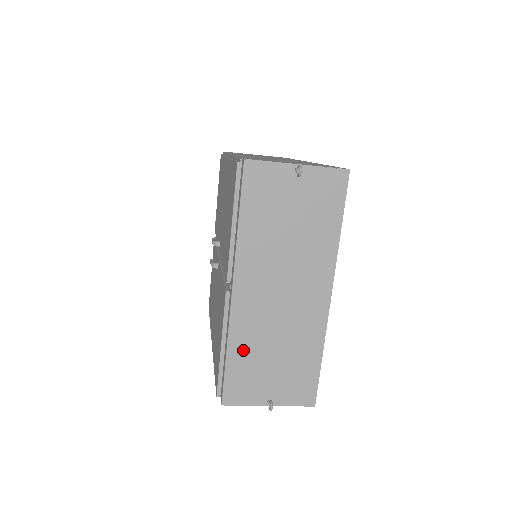
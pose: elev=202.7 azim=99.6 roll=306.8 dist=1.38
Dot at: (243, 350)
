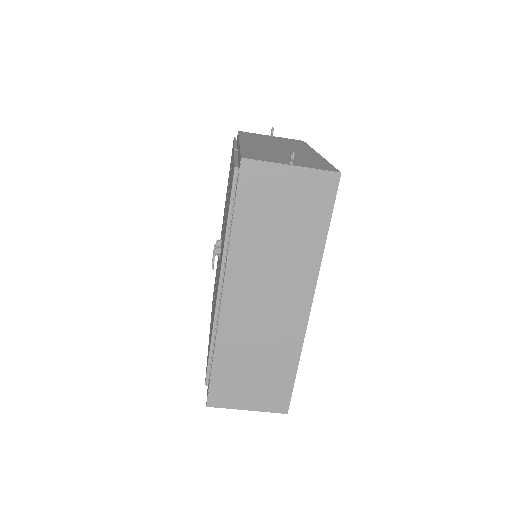
Dot at: (255, 151)
